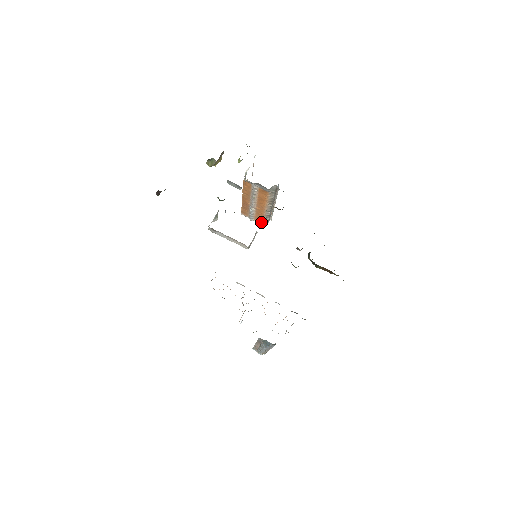
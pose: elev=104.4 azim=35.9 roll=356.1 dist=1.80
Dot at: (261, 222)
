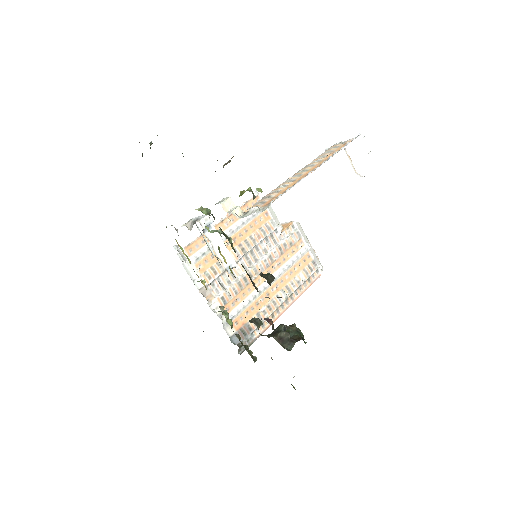
Dot at: occluded
